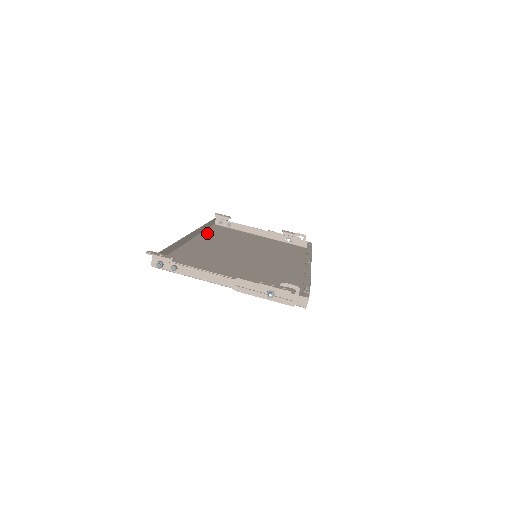
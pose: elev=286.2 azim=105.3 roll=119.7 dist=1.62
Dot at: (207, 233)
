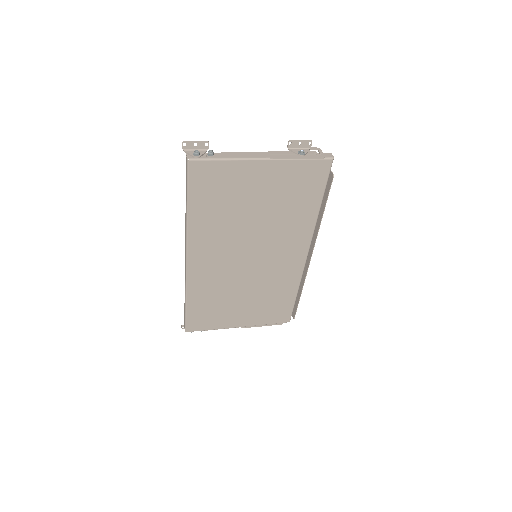
Dot at: (191, 295)
